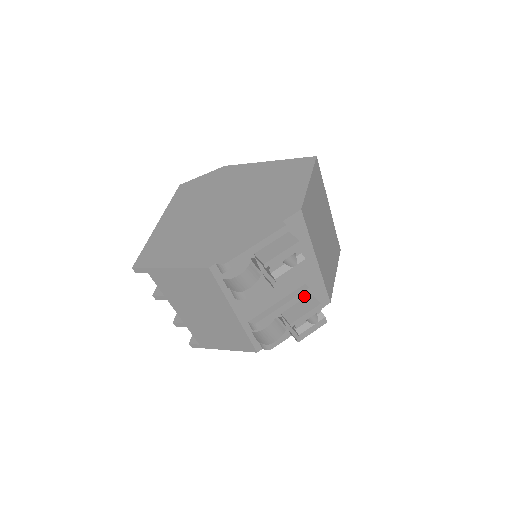
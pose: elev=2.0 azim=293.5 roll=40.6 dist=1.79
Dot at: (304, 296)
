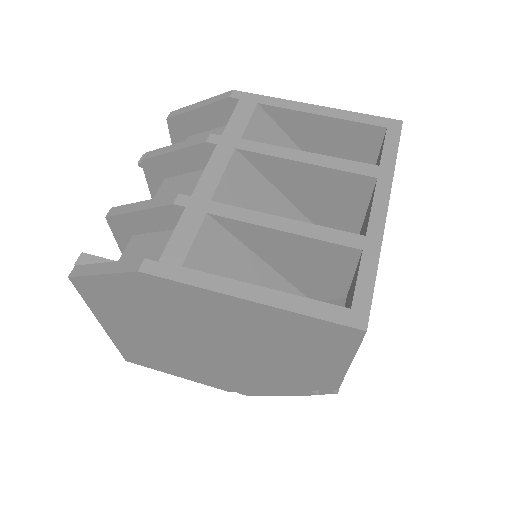
Dot at: occluded
